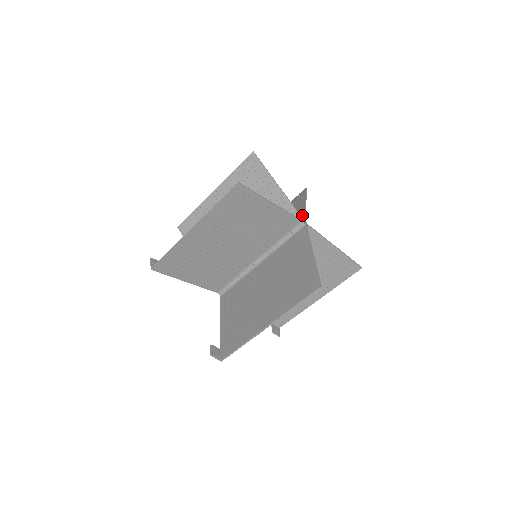
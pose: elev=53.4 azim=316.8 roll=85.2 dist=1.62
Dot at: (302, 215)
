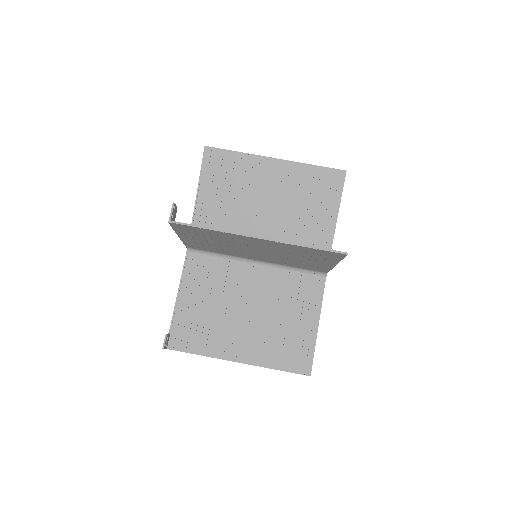
Dot at: occluded
